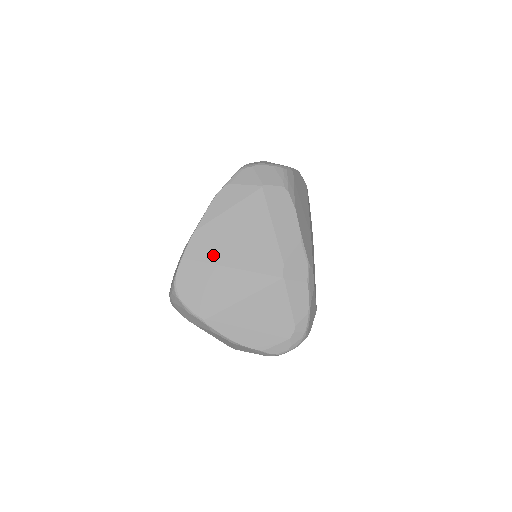
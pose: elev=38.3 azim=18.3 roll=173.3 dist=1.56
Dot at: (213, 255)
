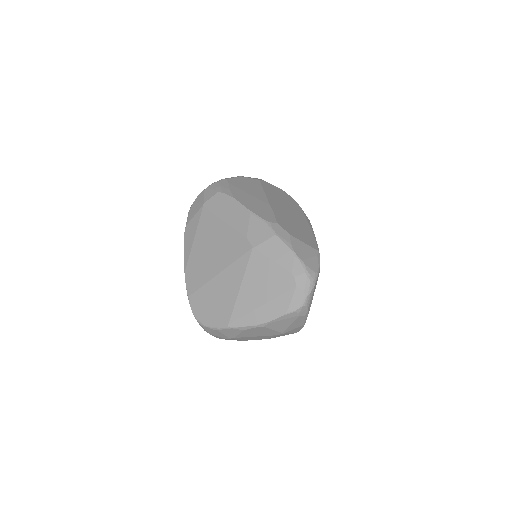
Dot at: (203, 277)
